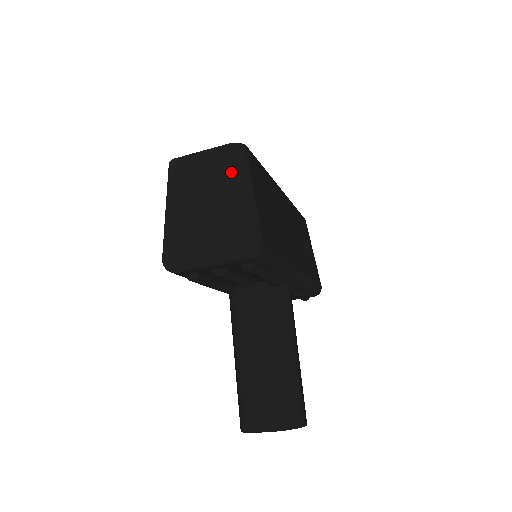
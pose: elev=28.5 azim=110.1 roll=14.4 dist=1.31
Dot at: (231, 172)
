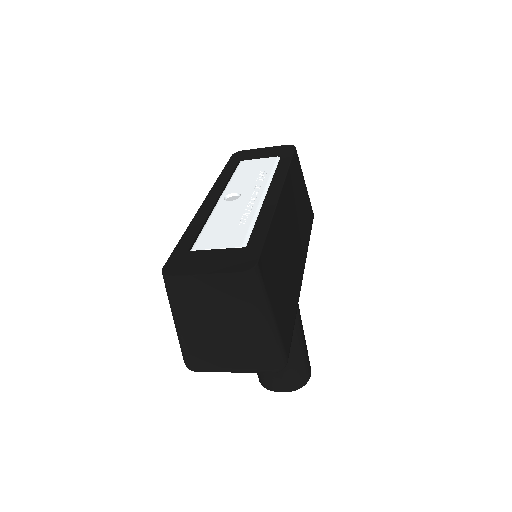
Dot at: (246, 305)
